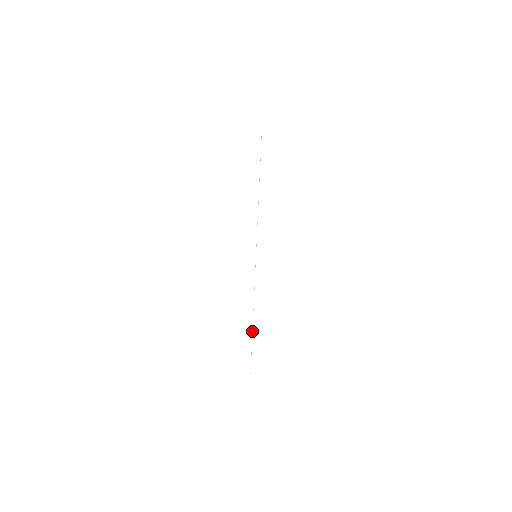
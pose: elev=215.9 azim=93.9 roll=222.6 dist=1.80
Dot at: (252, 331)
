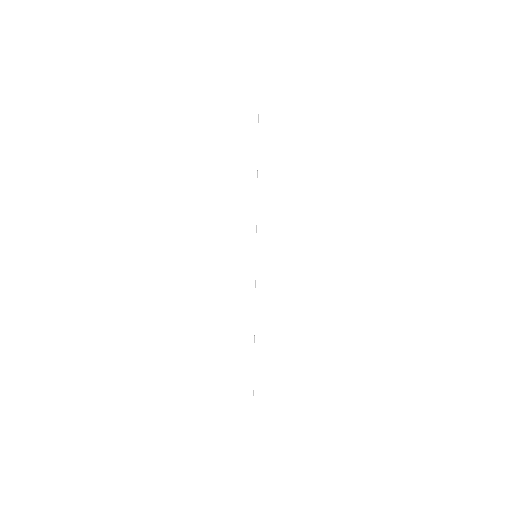
Dot at: occluded
